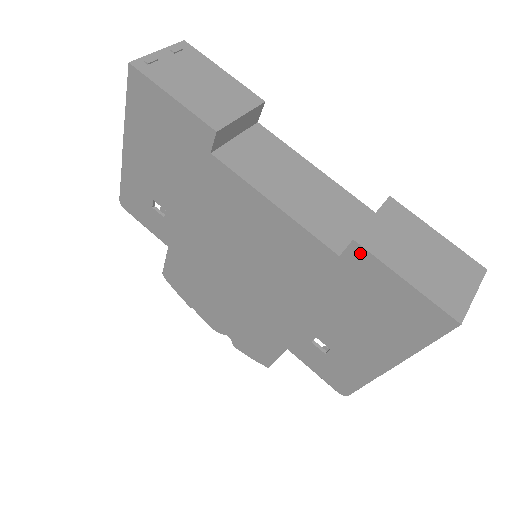
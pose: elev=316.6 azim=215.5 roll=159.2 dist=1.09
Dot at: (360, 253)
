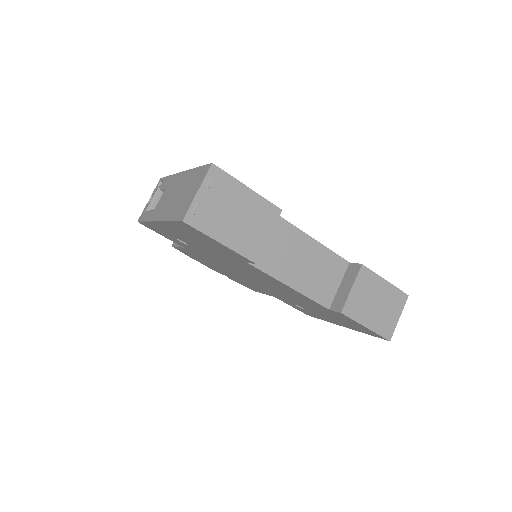
Dot at: (343, 315)
